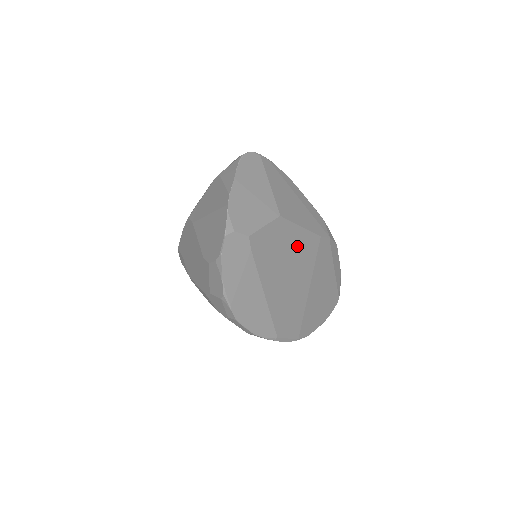
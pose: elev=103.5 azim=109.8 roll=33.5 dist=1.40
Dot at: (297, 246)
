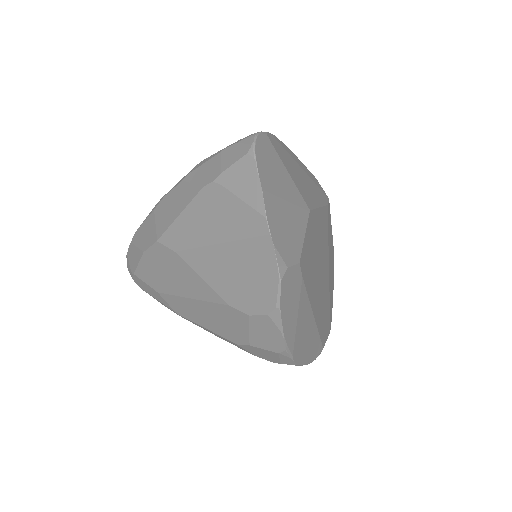
Dot at: (320, 234)
